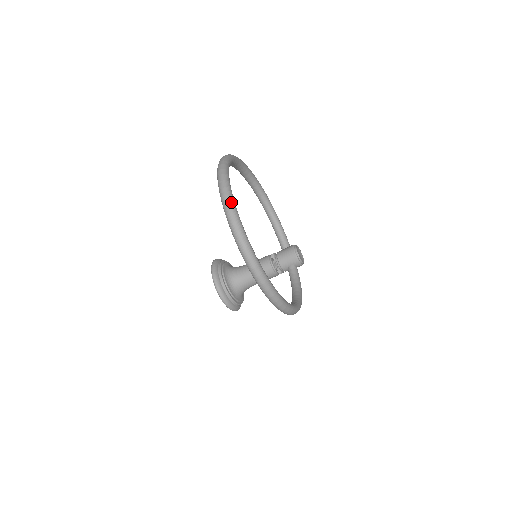
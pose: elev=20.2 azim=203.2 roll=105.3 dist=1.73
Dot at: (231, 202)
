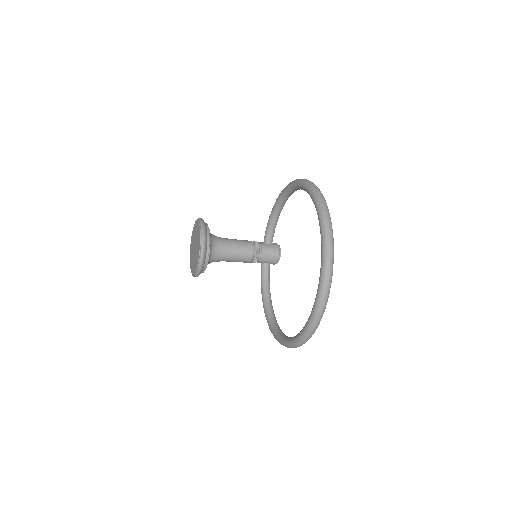
Dot at: occluded
